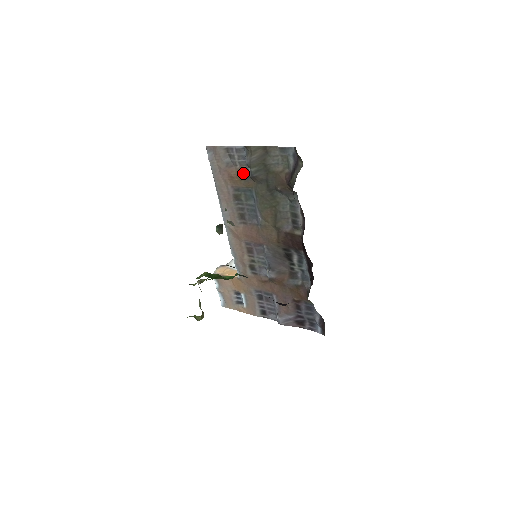
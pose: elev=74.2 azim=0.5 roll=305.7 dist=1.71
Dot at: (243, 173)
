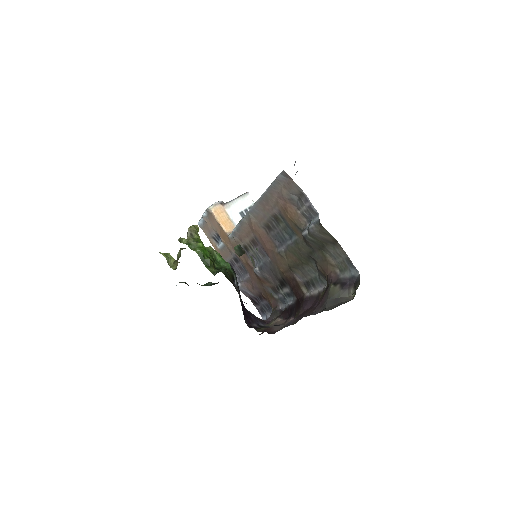
Dot at: (299, 222)
